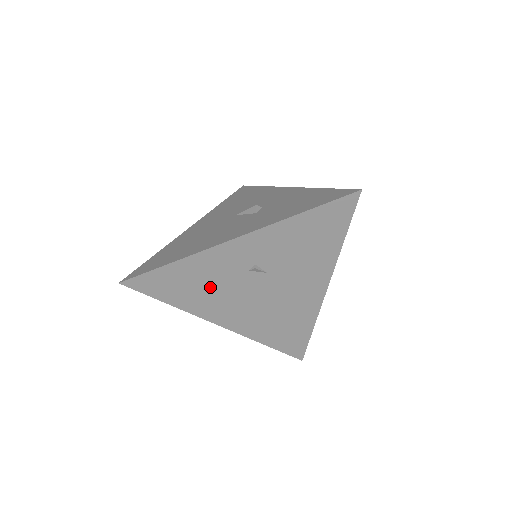
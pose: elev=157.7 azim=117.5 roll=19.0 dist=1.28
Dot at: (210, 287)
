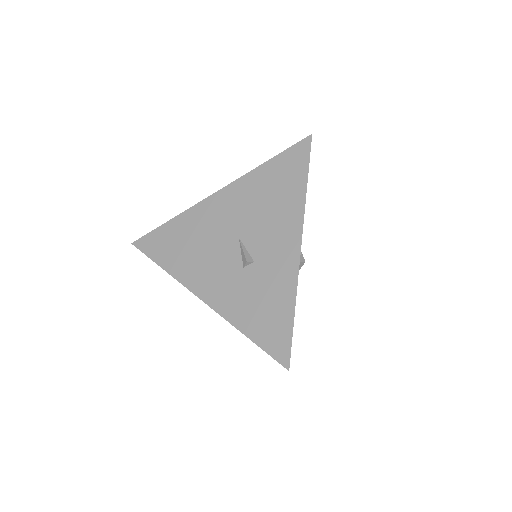
Dot at: occluded
